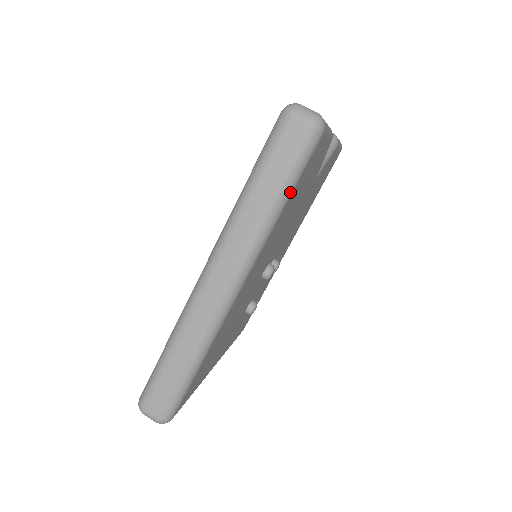
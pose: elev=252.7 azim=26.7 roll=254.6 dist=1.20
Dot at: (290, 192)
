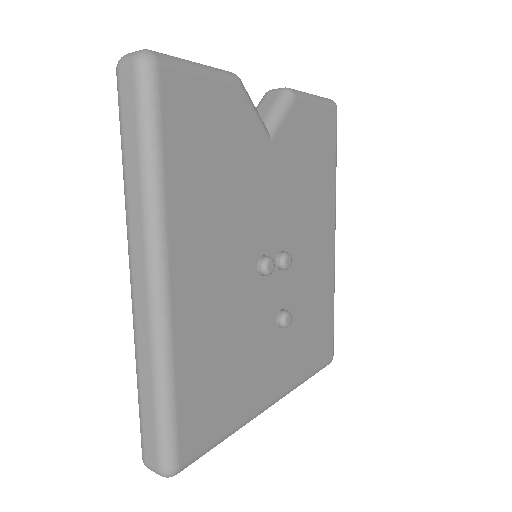
Dot at: (157, 146)
